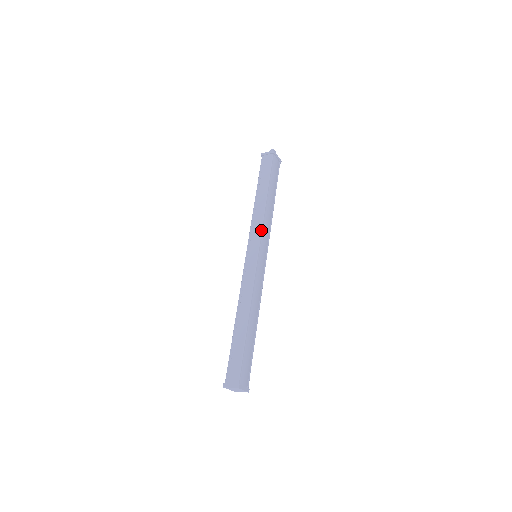
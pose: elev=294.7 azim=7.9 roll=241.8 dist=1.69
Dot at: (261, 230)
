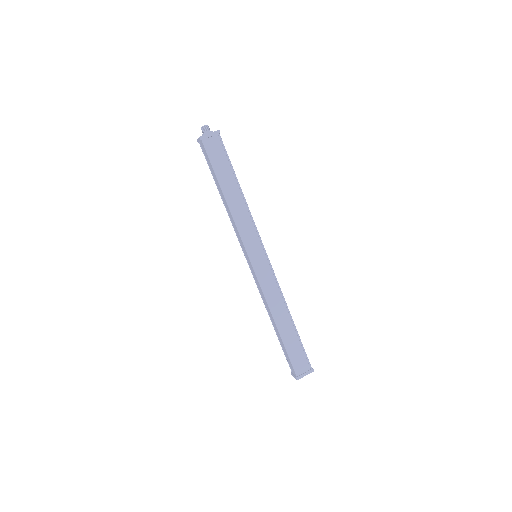
Dot at: (240, 237)
